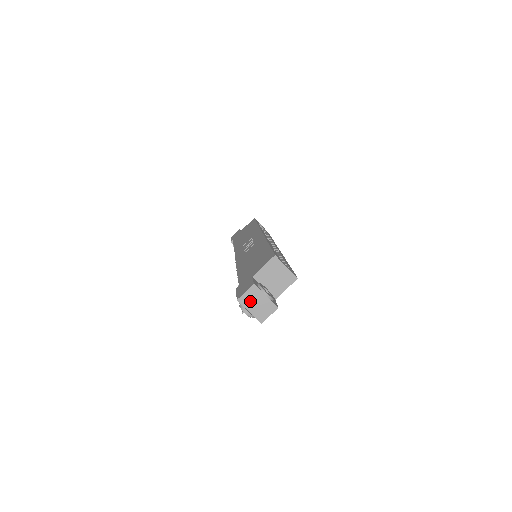
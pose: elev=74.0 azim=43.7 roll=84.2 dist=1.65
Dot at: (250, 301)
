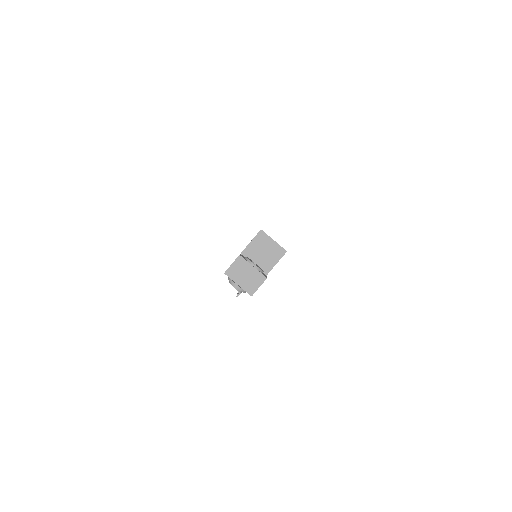
Dot at: (237, 273)
